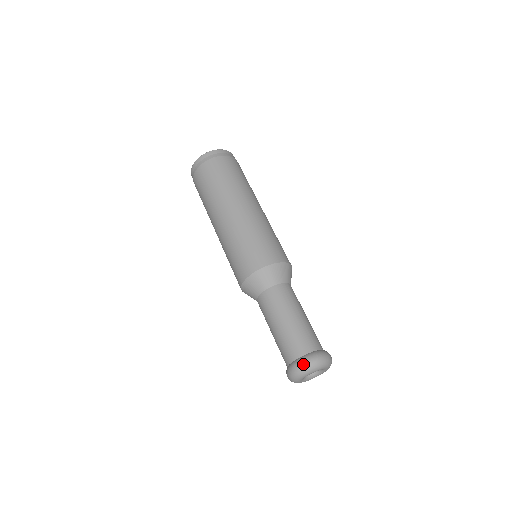
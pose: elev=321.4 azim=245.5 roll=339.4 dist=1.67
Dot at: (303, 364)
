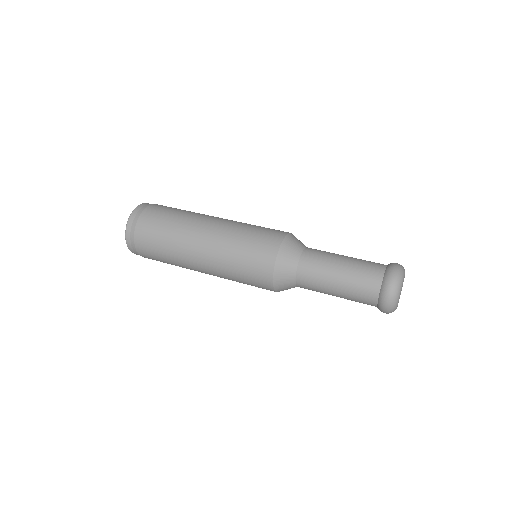
Dot at: (391, 283)
